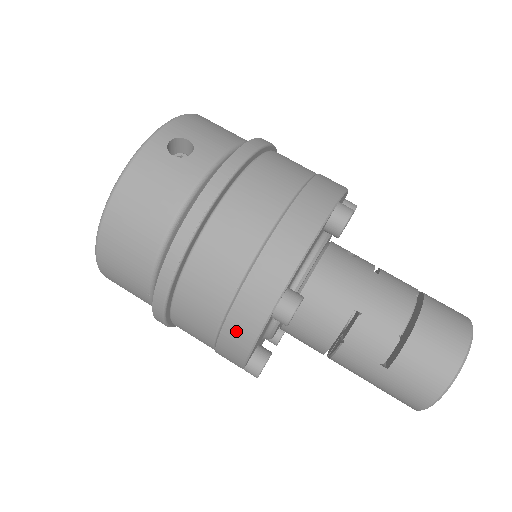
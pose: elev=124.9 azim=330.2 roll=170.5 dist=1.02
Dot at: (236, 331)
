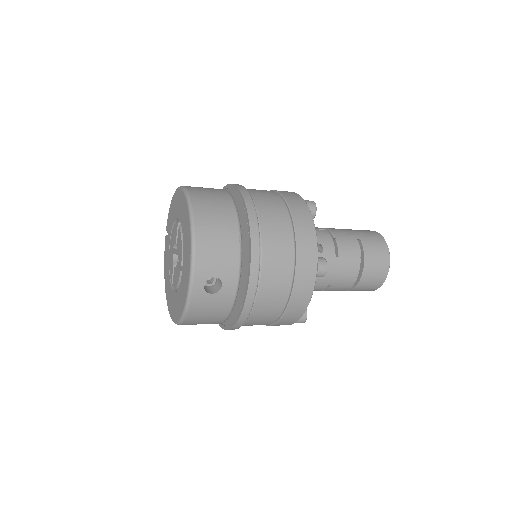
Dot at: occluded
